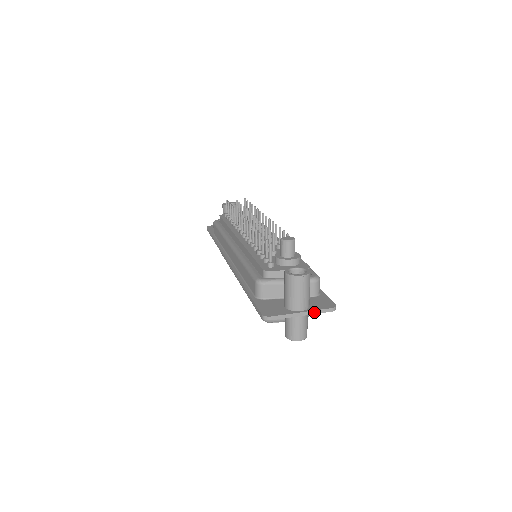
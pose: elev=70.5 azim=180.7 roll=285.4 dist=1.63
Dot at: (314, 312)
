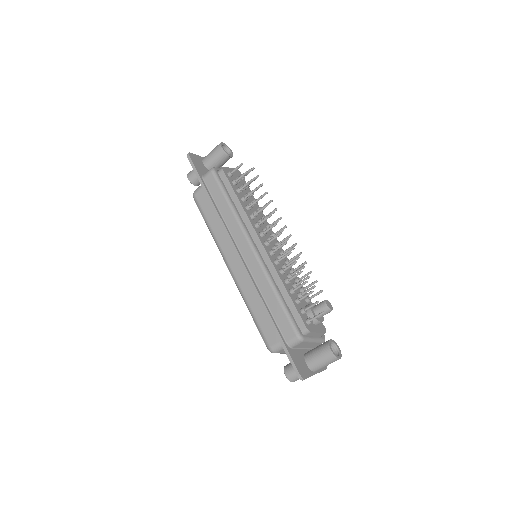
Dot at: (319, 372)
